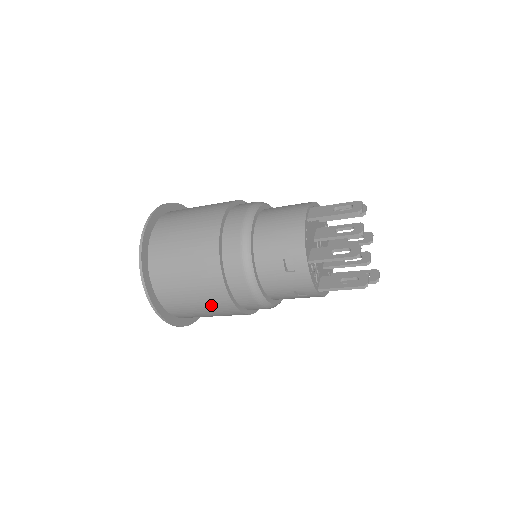
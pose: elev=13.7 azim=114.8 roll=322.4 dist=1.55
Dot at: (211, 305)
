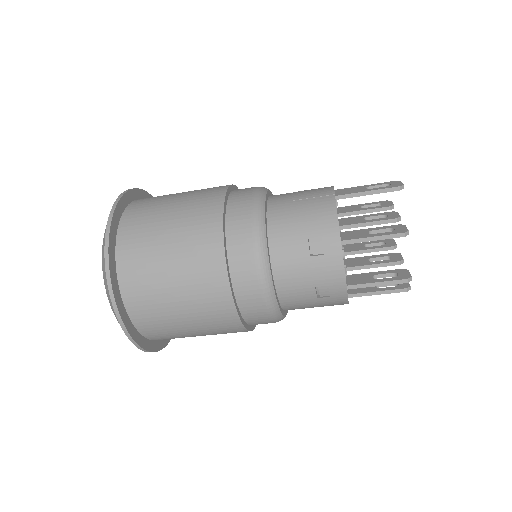
Dot at: (200, 306)
